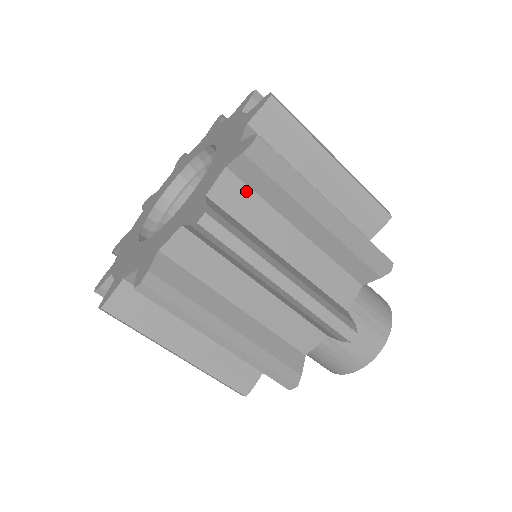
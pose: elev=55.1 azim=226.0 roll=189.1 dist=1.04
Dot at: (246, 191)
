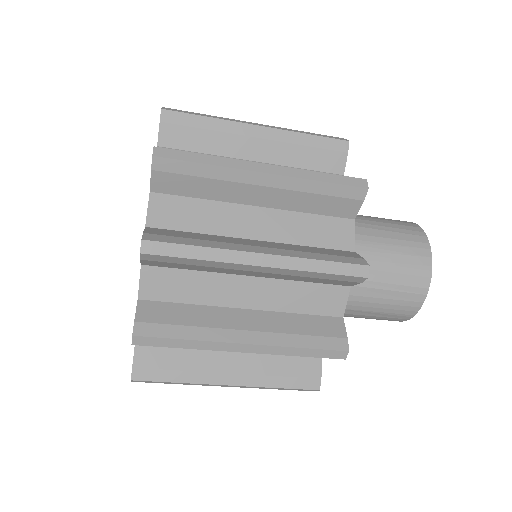
Dot at: (174, 273)
